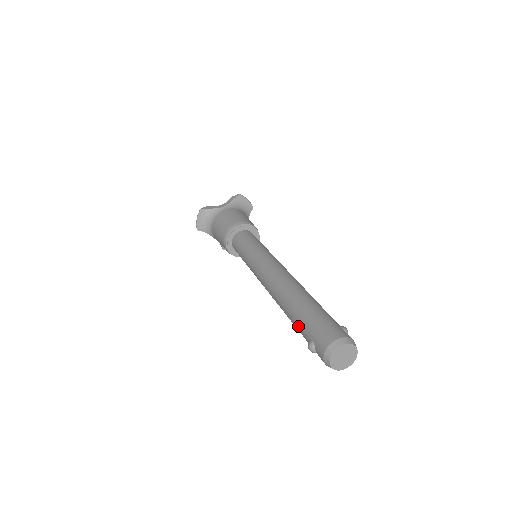
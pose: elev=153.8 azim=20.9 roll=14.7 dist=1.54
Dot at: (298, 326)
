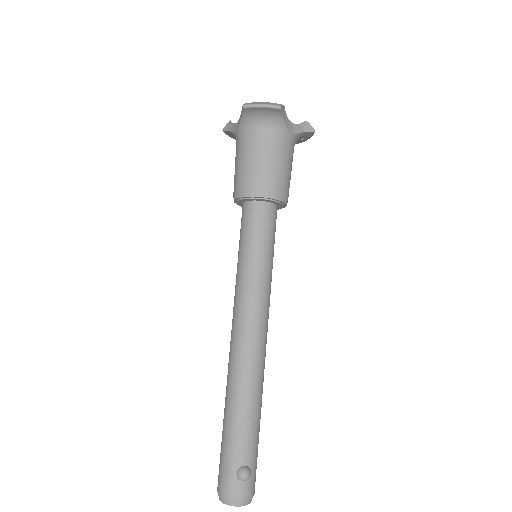
Dot at: occluded
